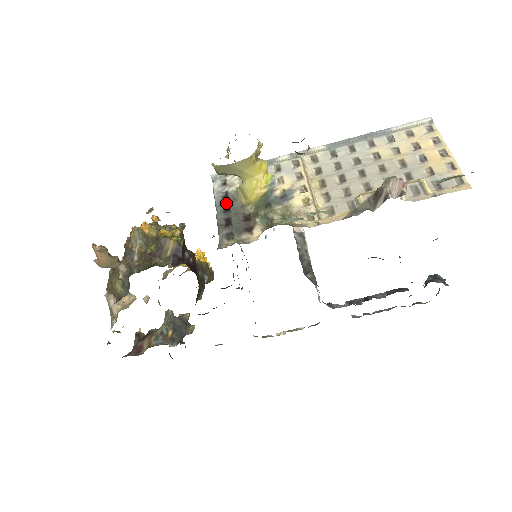
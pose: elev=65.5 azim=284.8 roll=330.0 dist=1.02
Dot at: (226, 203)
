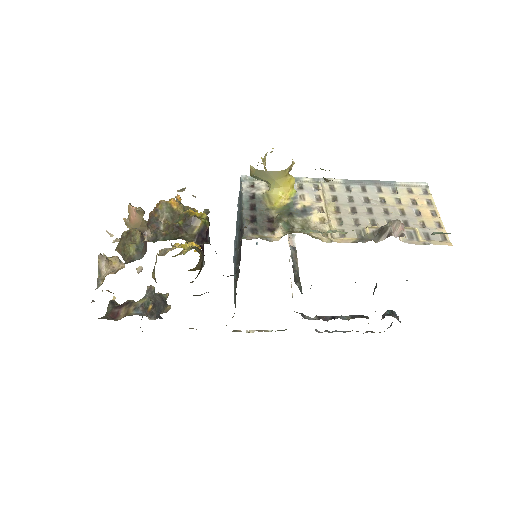
Dot at: (253, 203)
